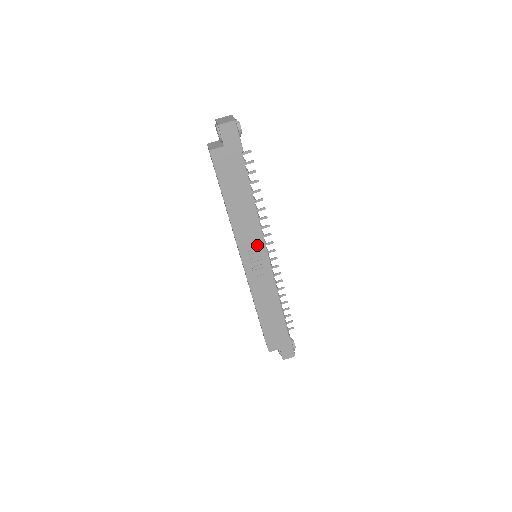
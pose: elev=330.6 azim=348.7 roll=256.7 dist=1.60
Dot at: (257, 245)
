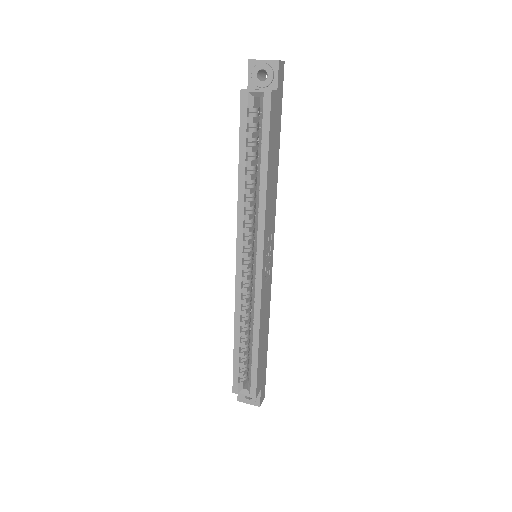
Dot at: (270, 235)
